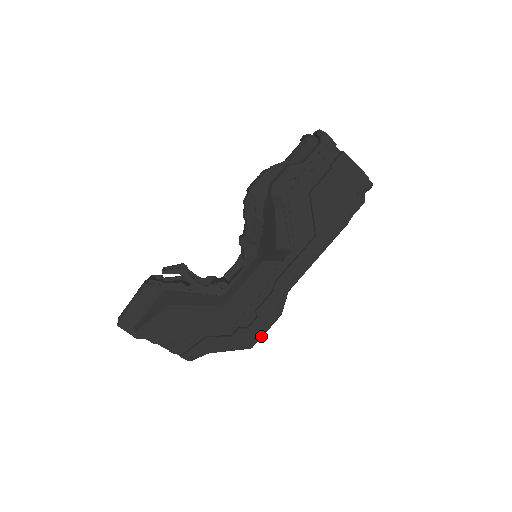
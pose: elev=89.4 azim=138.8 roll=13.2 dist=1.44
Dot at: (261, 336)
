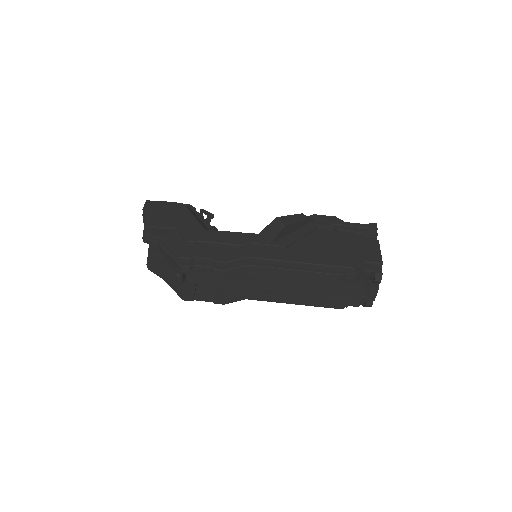
Dot at: (195, 271)
